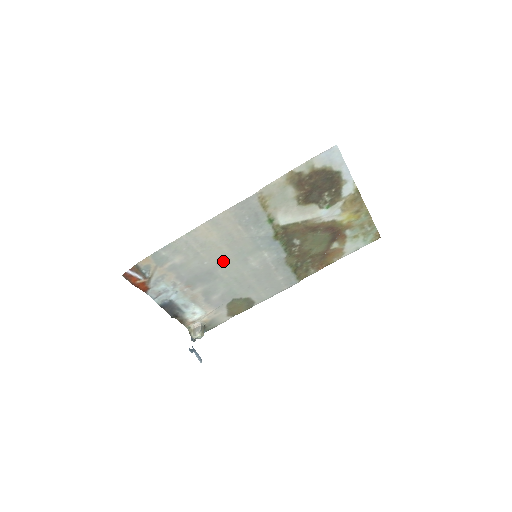
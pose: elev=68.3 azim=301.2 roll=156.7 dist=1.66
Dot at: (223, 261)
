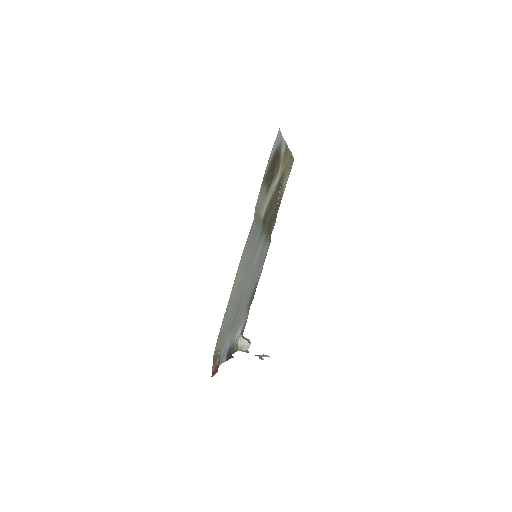
Dot at: (244, 284)
